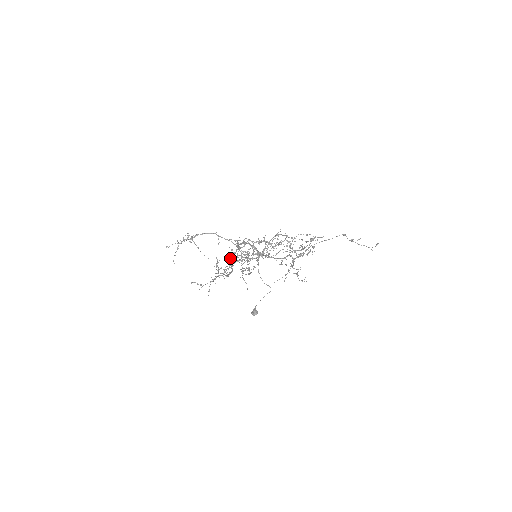
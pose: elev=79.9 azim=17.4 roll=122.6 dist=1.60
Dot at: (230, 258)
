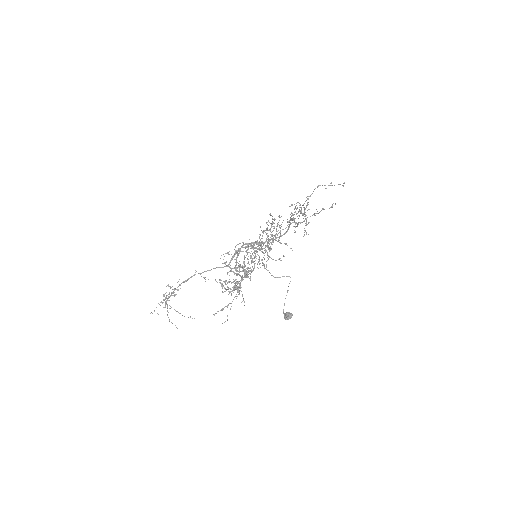
Dot at: (235, 270)
